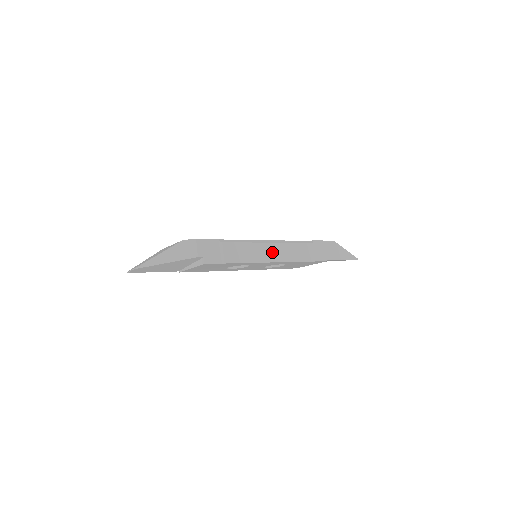
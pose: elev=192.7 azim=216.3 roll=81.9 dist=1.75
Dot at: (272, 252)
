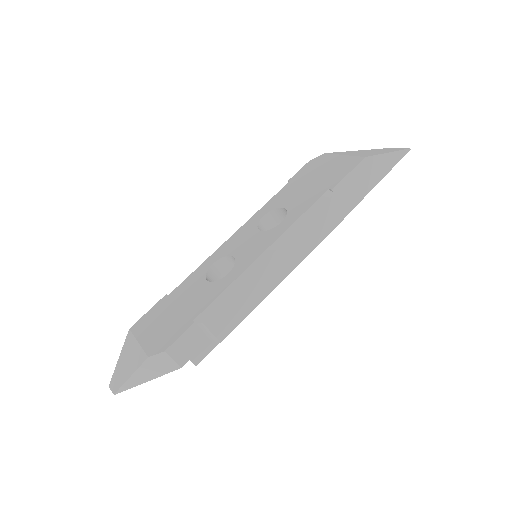
Dot at: (278, 266)
